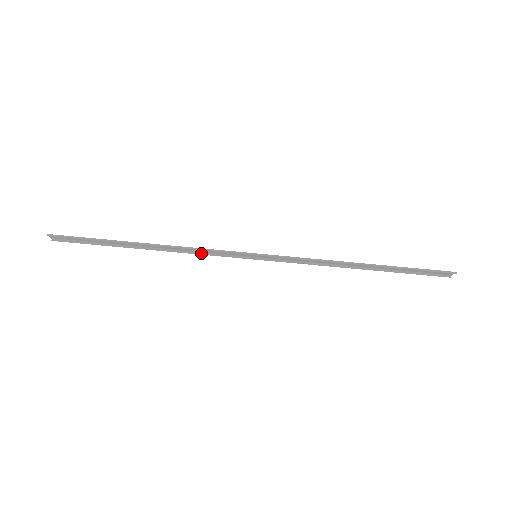
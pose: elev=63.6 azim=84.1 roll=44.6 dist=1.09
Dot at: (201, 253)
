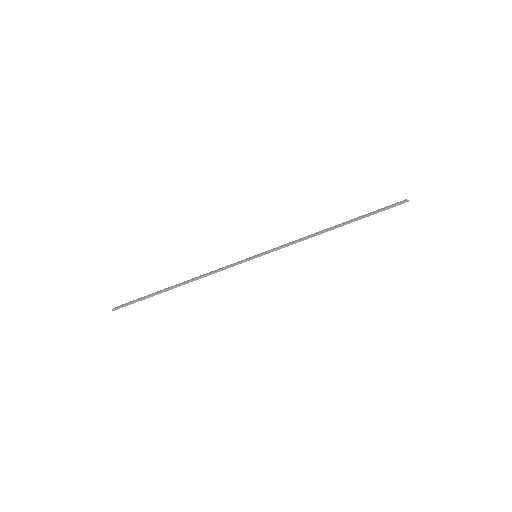
Dot at: occluded
